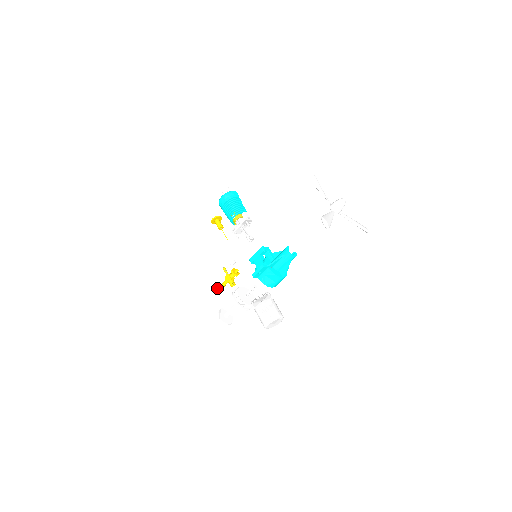
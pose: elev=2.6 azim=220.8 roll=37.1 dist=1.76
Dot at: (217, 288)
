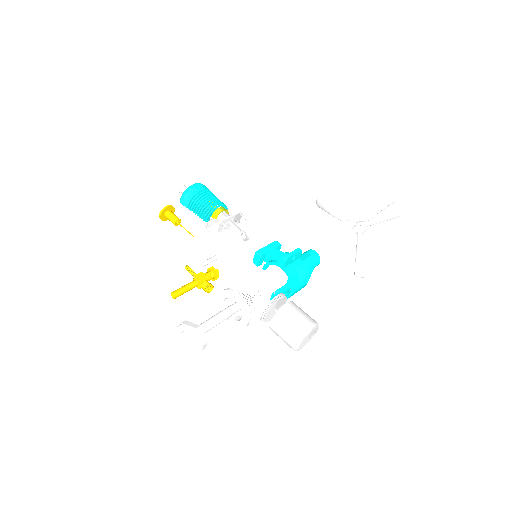
Dot at: occluded
